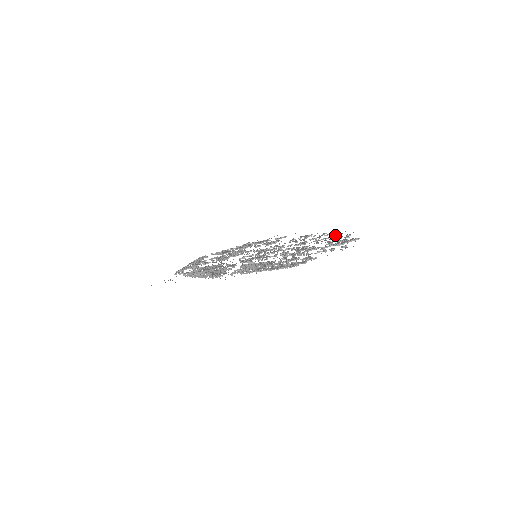
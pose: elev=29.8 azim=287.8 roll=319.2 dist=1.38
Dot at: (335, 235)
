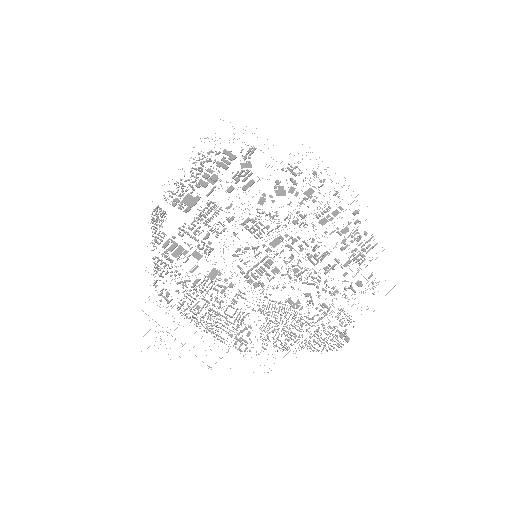
Dot at: (335, 195)
